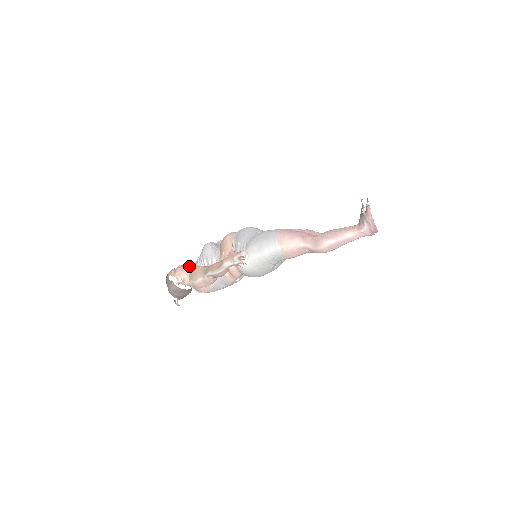
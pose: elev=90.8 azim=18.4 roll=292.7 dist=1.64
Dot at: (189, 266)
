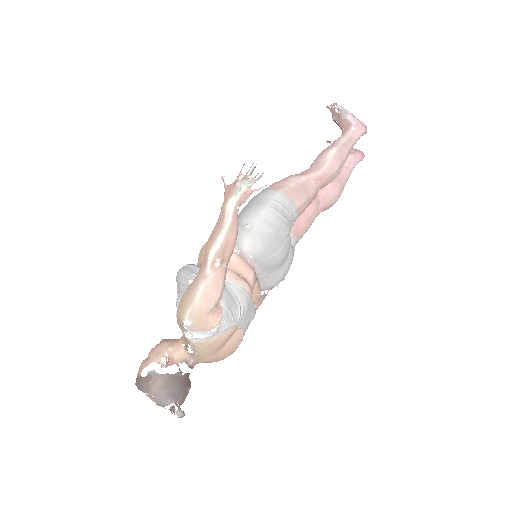
Dot at: (167, 339)
